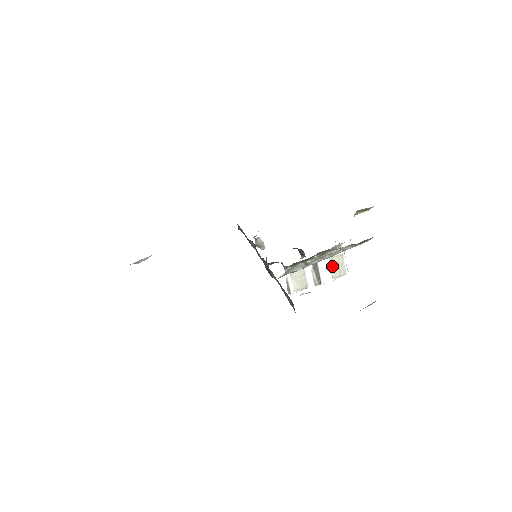
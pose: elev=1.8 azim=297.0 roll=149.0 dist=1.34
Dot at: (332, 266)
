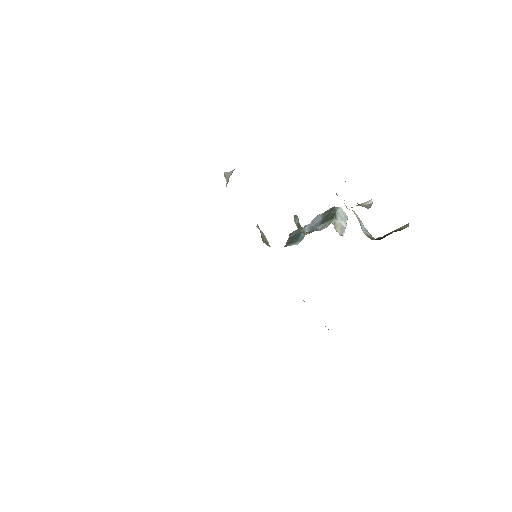
Dot at: occluded
